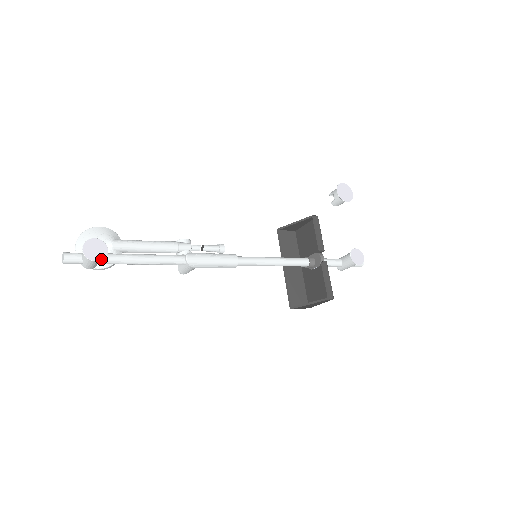
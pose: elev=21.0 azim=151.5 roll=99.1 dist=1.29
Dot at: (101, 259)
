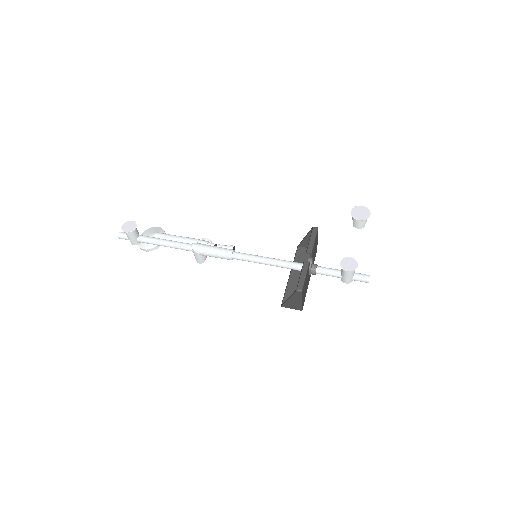
Dot at: (129, 232)
